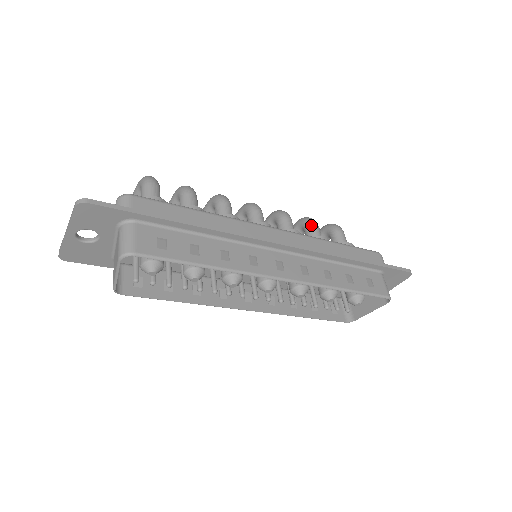
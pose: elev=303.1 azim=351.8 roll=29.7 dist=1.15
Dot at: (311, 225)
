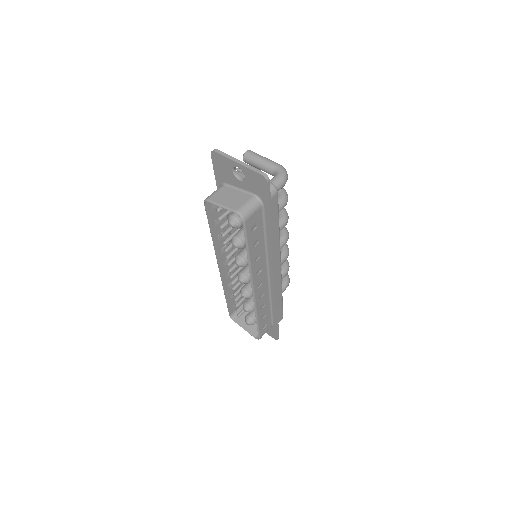
Dot at: (286, 271)
